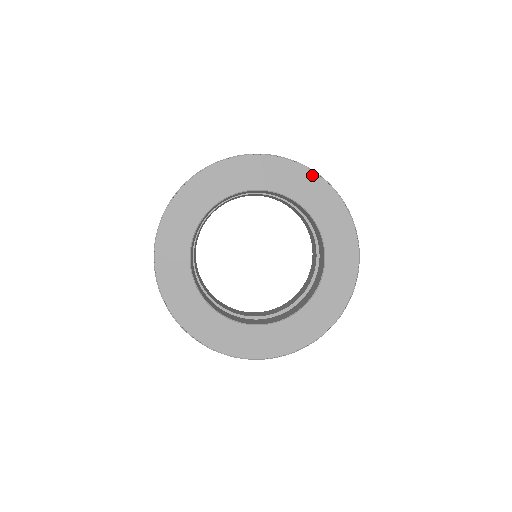
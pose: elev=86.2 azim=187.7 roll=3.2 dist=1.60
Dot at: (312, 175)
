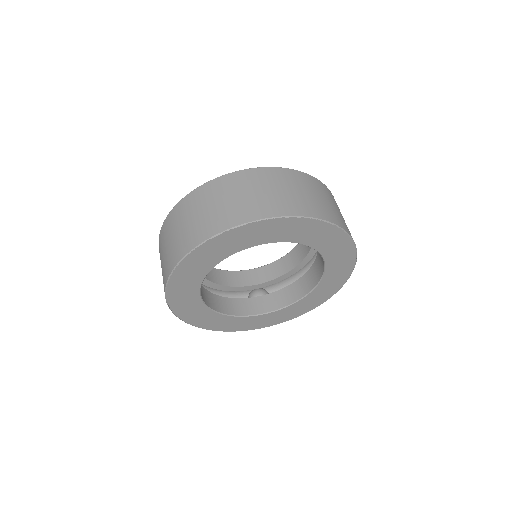
Dot at: (329, 226)
